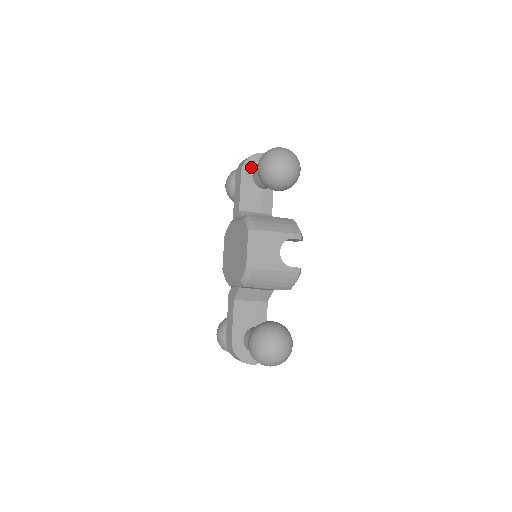
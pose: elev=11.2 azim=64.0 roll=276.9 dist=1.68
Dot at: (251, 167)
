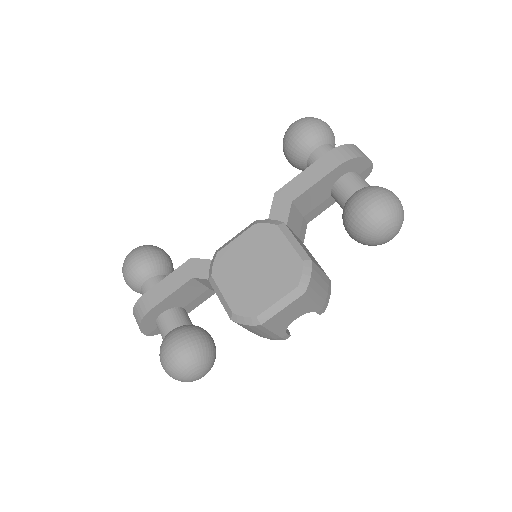
Dot at: (350, 168)
